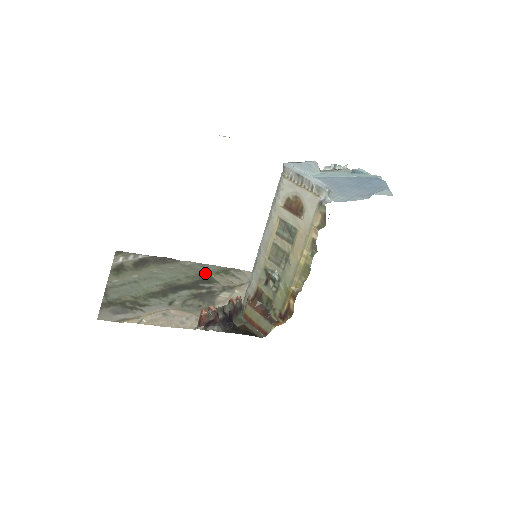
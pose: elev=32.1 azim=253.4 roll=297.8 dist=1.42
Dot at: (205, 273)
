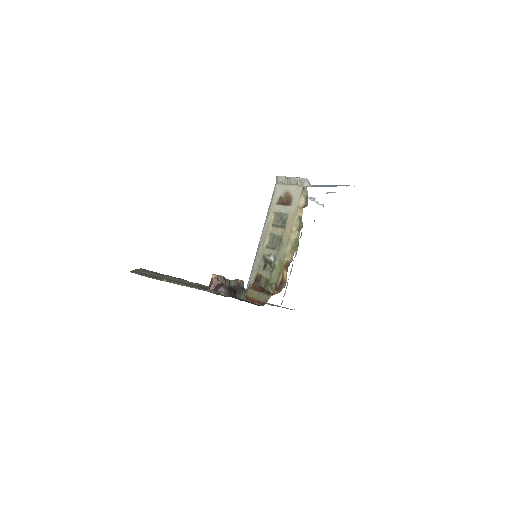
Dot at: occluded
